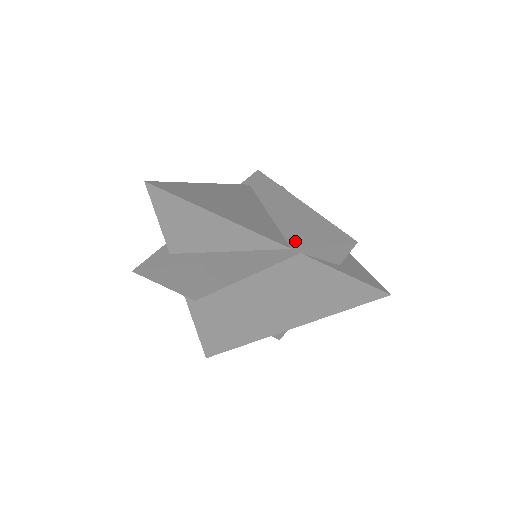
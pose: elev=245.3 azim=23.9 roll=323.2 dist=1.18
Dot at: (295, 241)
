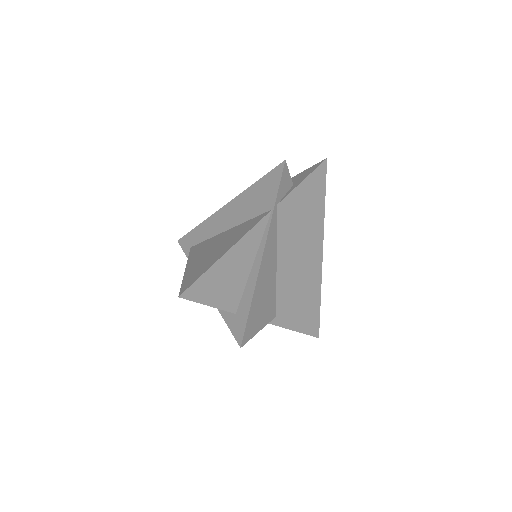
Dot at: (266, 207)
